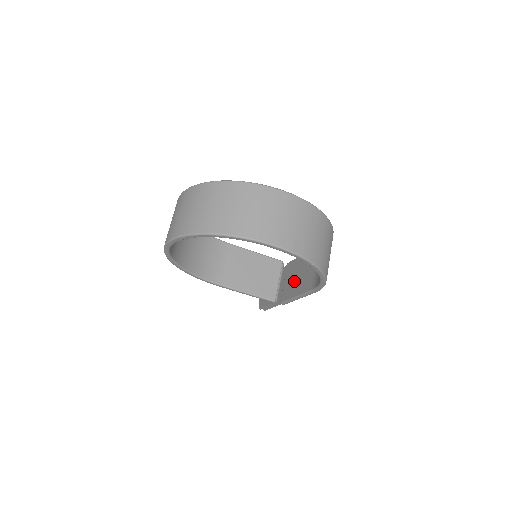
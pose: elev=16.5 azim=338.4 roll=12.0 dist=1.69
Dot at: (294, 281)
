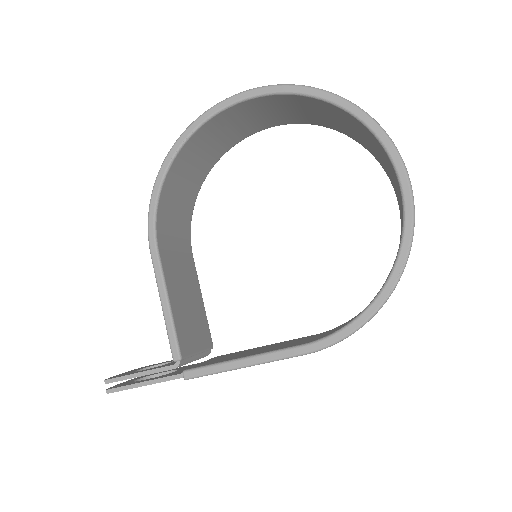
Dot at: (240, 354)
